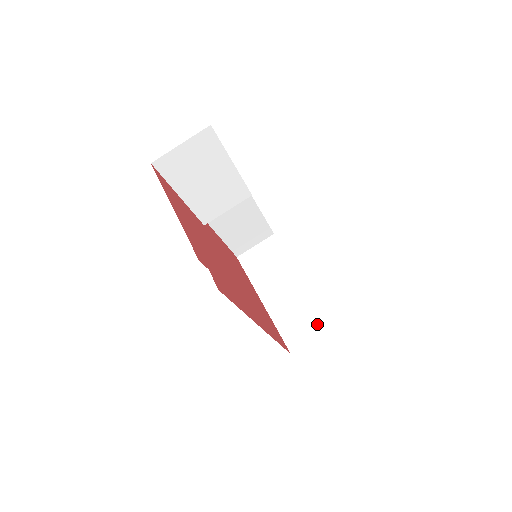
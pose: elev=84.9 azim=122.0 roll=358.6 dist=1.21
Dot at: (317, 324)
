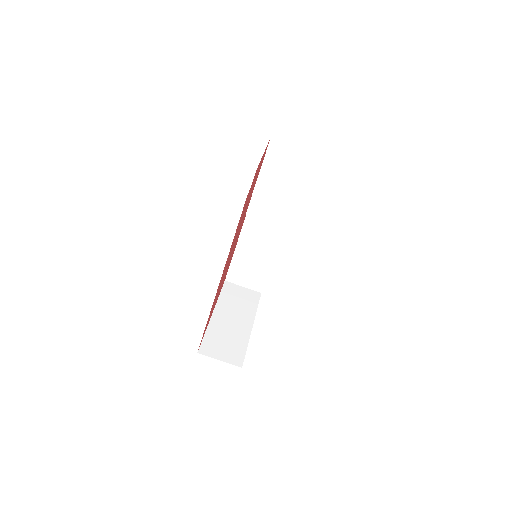
Dot at: (234, 355)
